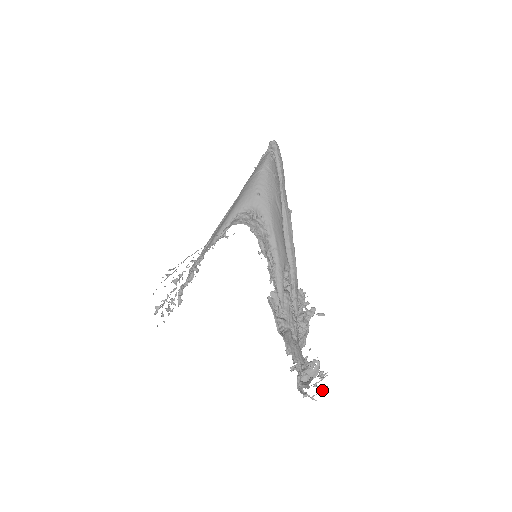
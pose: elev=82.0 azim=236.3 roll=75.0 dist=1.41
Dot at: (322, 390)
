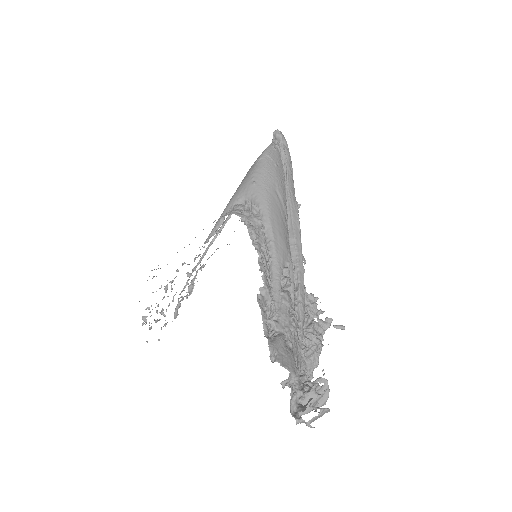
Dot at: occluded
